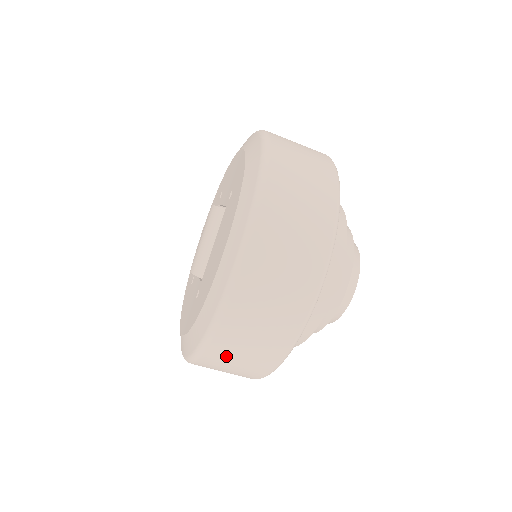
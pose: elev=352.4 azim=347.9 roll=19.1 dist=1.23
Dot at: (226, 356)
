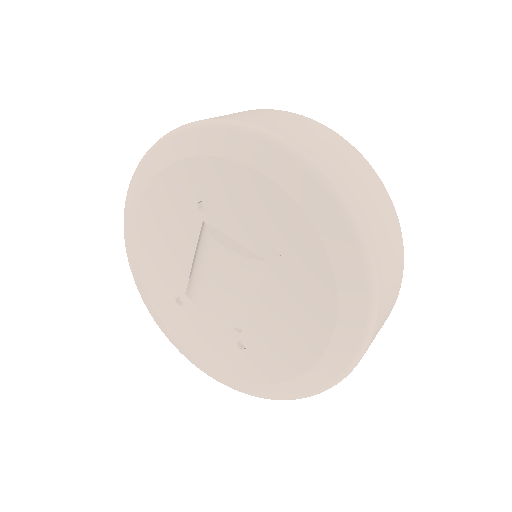
Dot at: occluded
